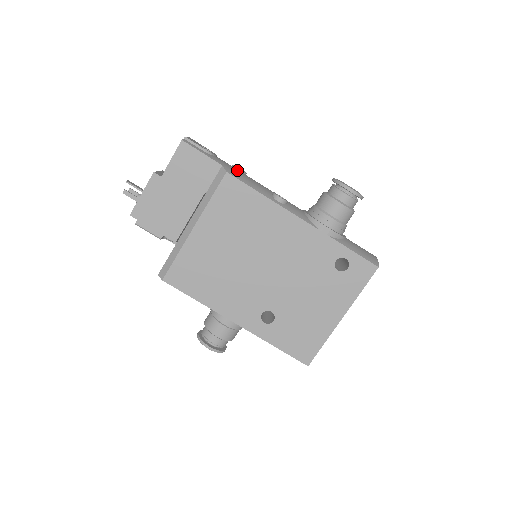
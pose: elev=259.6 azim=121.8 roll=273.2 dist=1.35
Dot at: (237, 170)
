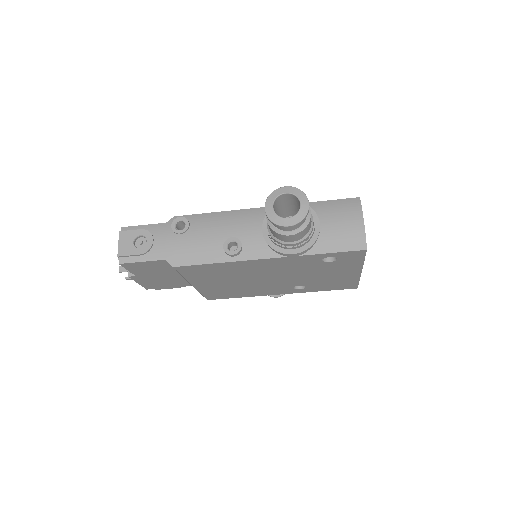
Dot at: (179, 244)
